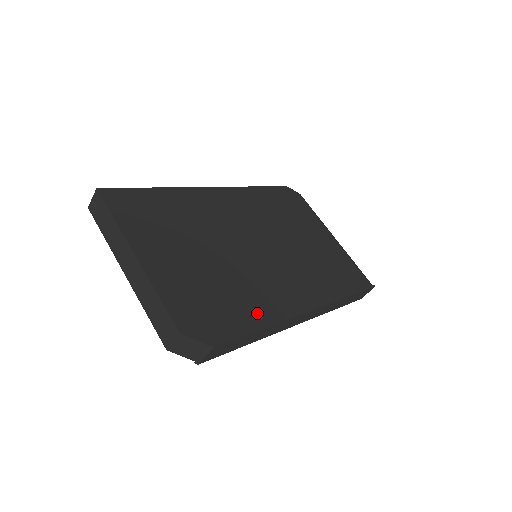
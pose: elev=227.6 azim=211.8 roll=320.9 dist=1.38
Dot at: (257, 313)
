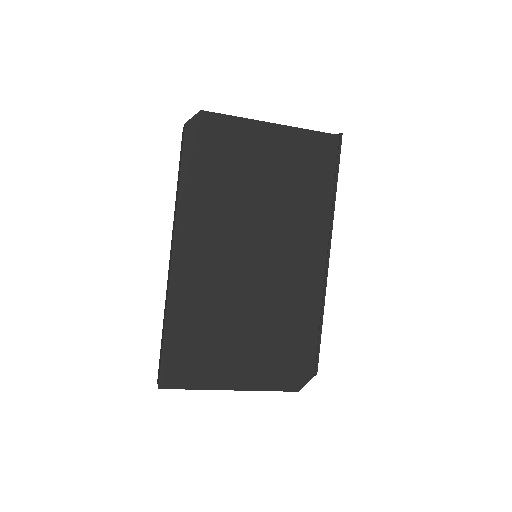
Dot at: (309, 316)
